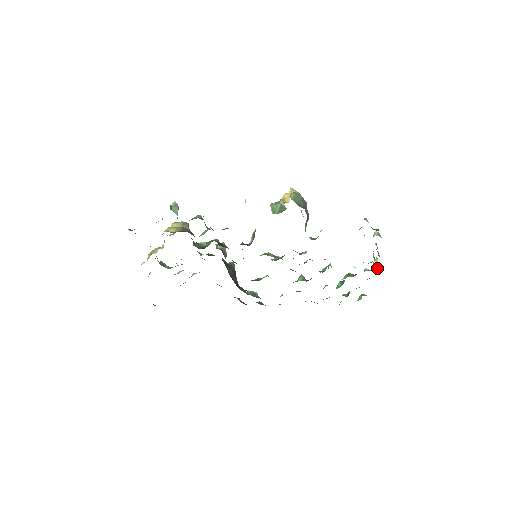
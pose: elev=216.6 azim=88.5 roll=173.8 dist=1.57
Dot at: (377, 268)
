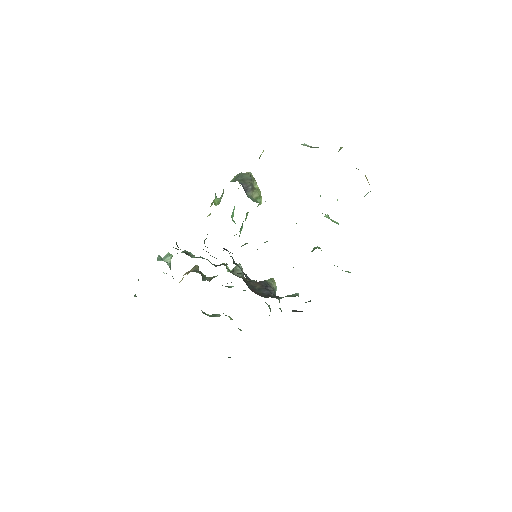
Dot at: occluded
